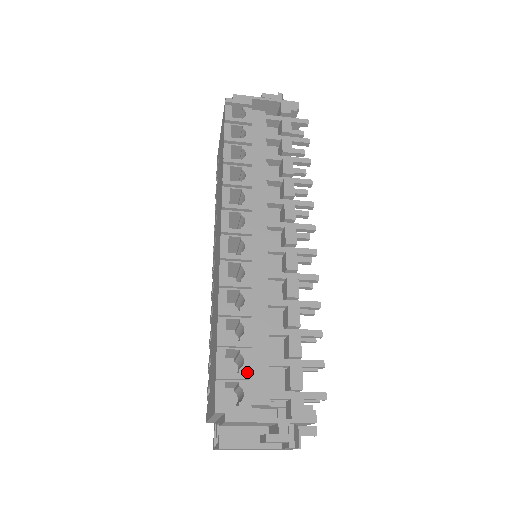
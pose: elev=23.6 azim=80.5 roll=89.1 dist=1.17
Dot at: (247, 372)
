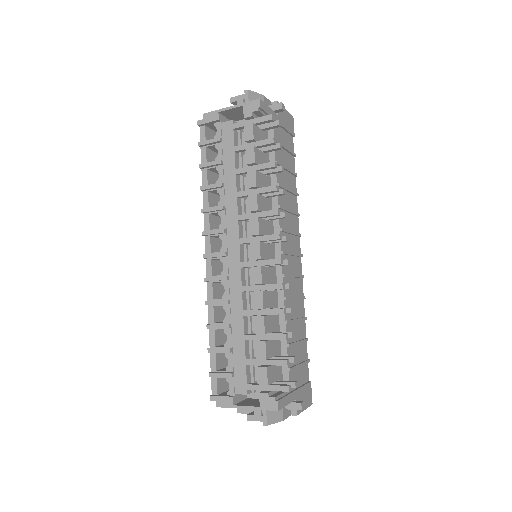
Dot at: (231, 370)
